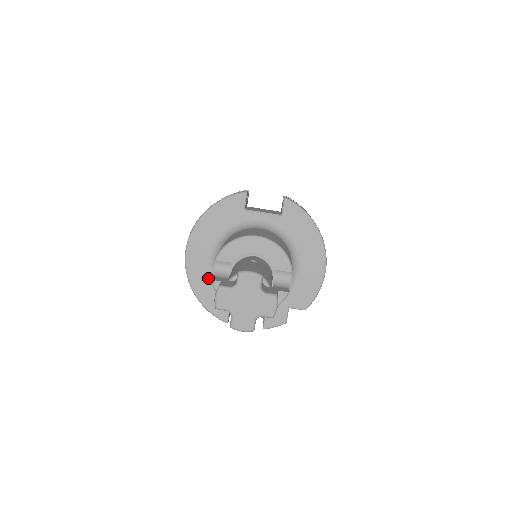
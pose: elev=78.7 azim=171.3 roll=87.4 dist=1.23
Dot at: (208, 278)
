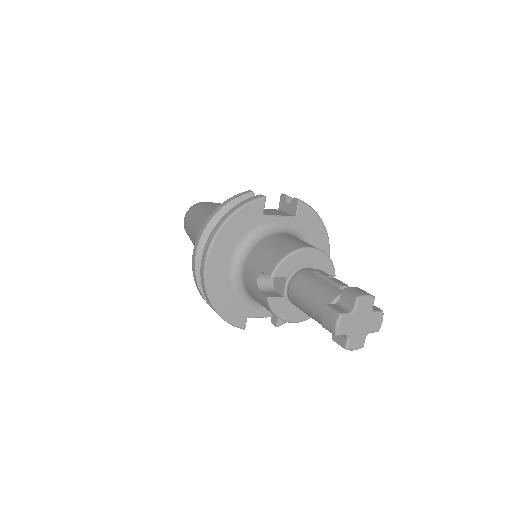
Dot at: (228, 289)
